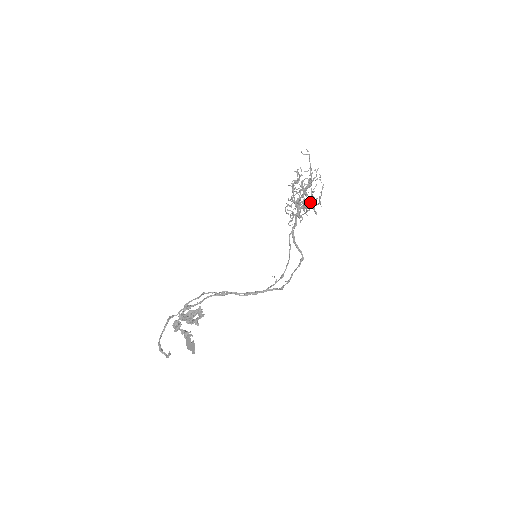
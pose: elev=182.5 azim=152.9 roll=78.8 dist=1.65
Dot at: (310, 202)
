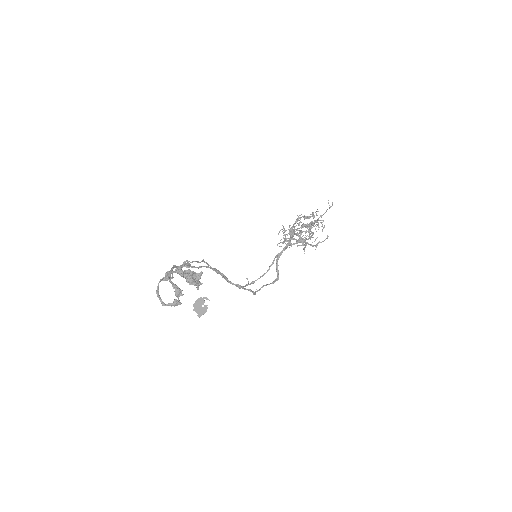
Dot at: (305, 239)
